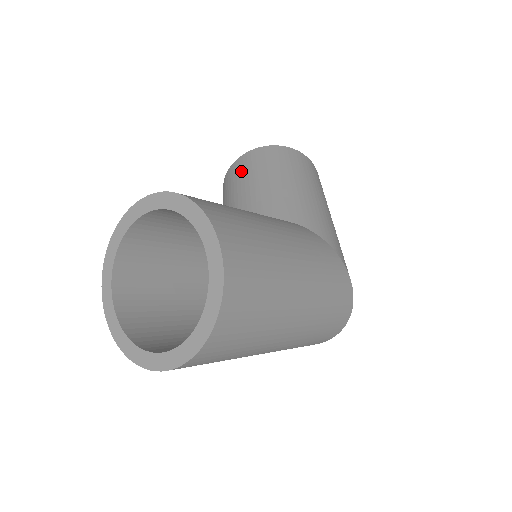
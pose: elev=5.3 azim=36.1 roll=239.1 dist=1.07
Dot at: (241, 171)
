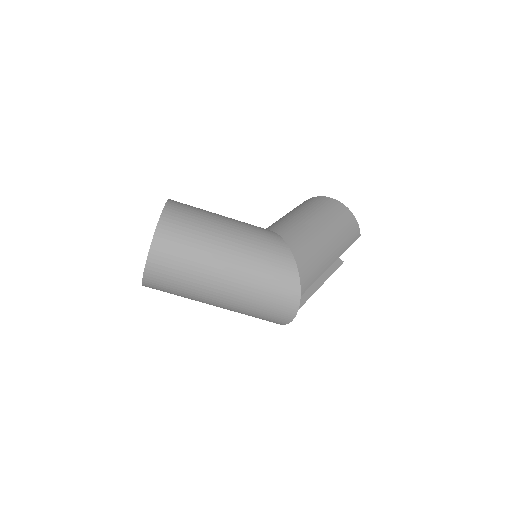
Dot at: occluded
